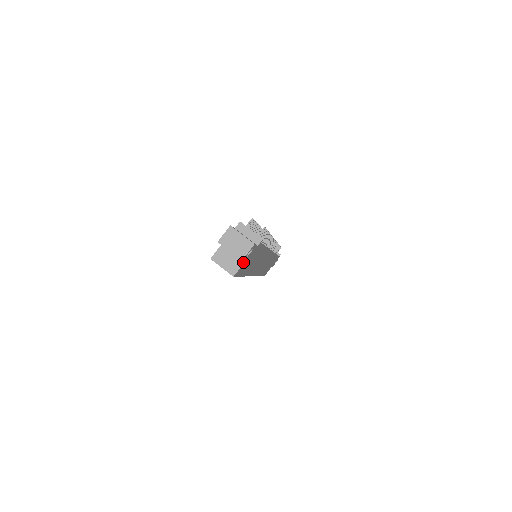
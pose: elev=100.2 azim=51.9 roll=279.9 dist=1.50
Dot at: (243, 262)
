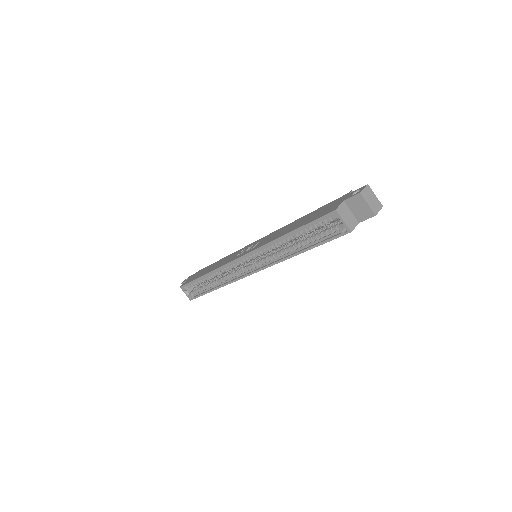
Dot at: (358, 223)
